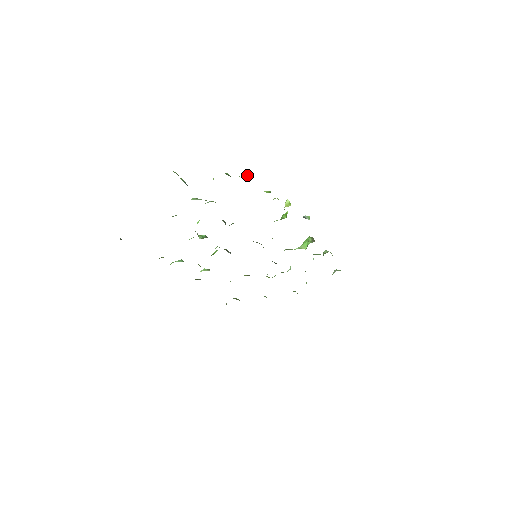
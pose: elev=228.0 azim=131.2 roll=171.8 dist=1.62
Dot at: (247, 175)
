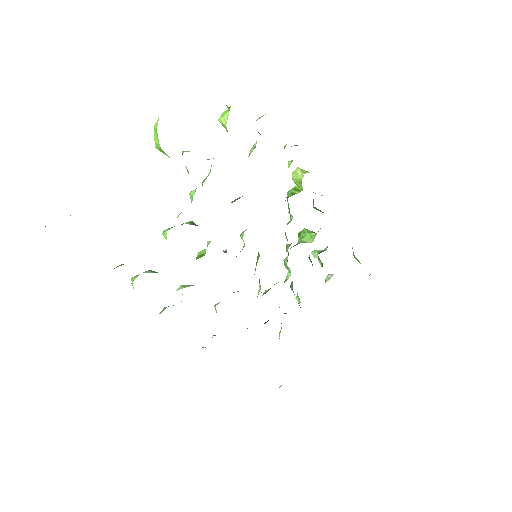
Dot at: occluded
